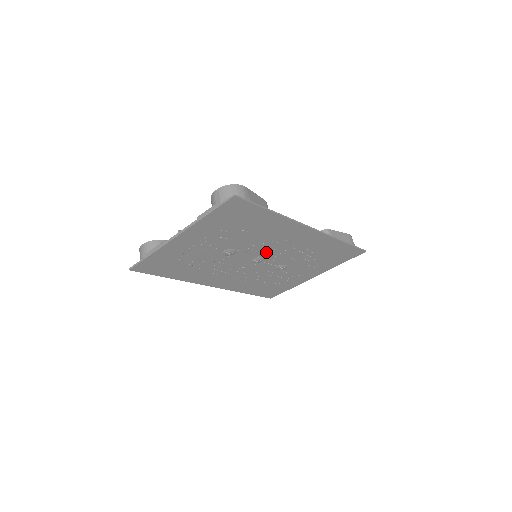
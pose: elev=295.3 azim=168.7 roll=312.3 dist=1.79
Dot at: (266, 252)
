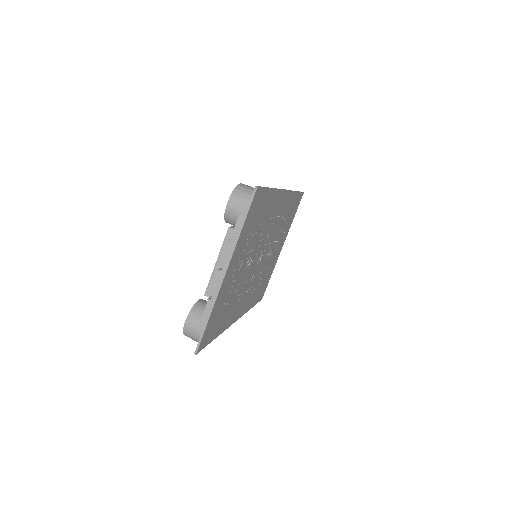
Dot at: (265, 243)
